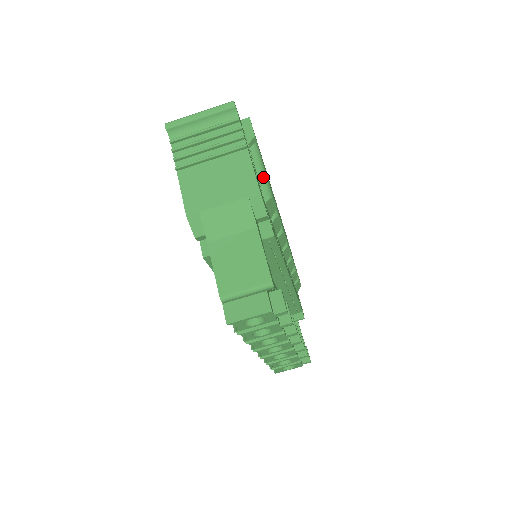
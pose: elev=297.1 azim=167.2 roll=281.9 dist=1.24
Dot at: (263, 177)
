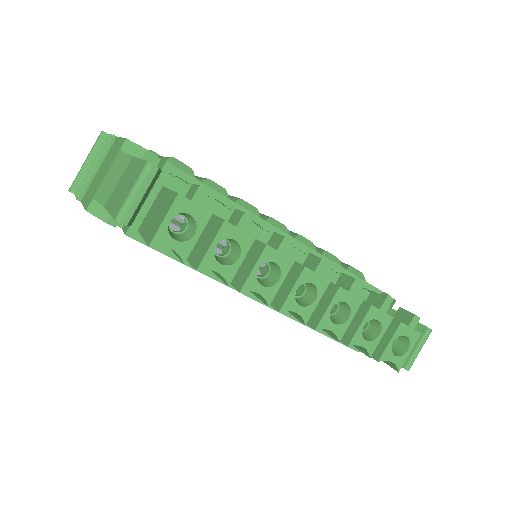
Dot at: (163, 158)
